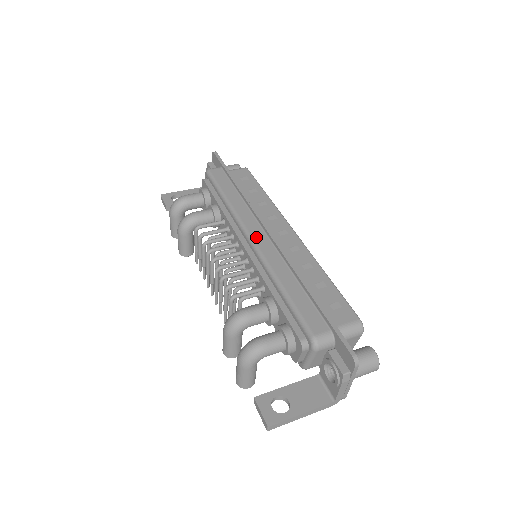
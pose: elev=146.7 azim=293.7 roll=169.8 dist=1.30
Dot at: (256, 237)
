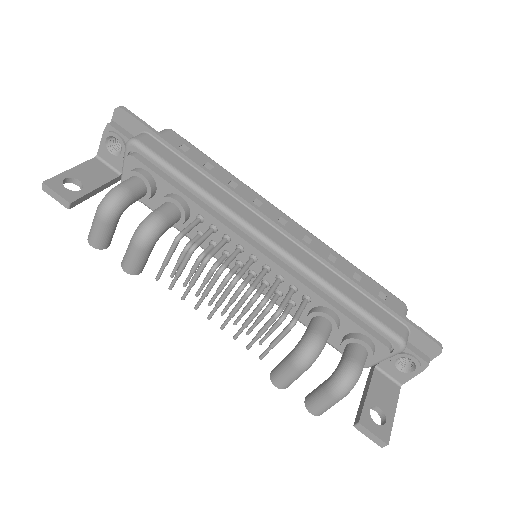
Dot at: (273, 237)
